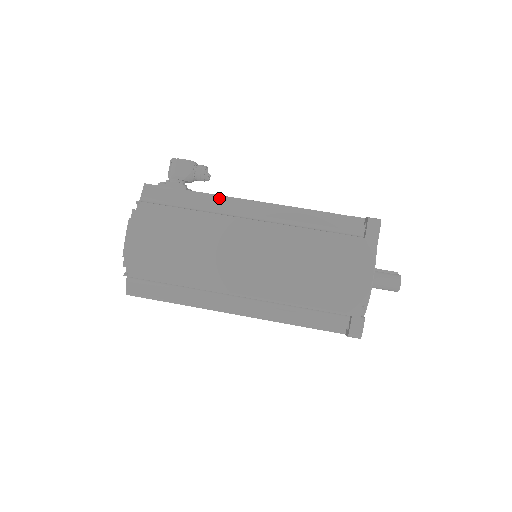
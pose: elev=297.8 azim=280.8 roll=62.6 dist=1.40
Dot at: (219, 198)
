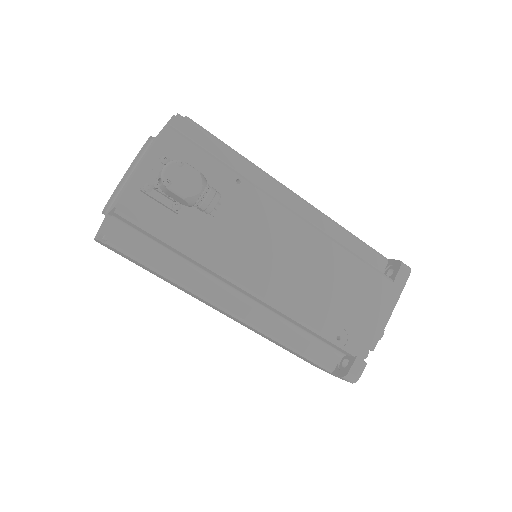
Dot at: (209, 270)
